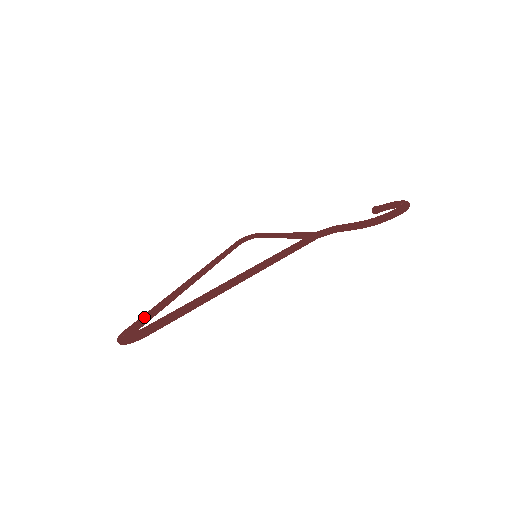
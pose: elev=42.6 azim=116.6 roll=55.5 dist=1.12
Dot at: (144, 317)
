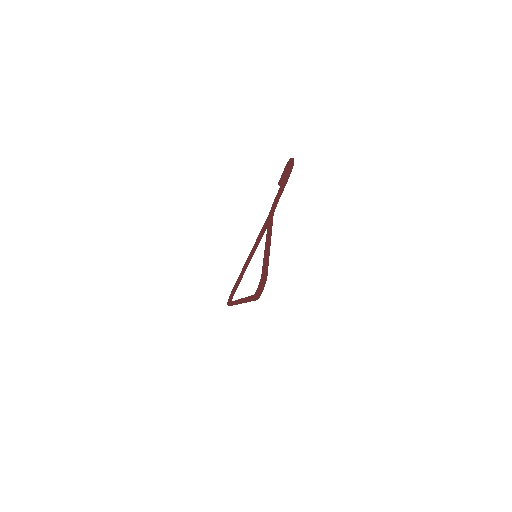
Dot at: occluded
